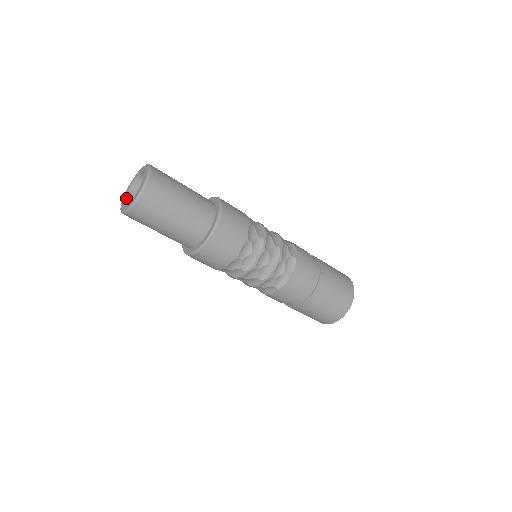
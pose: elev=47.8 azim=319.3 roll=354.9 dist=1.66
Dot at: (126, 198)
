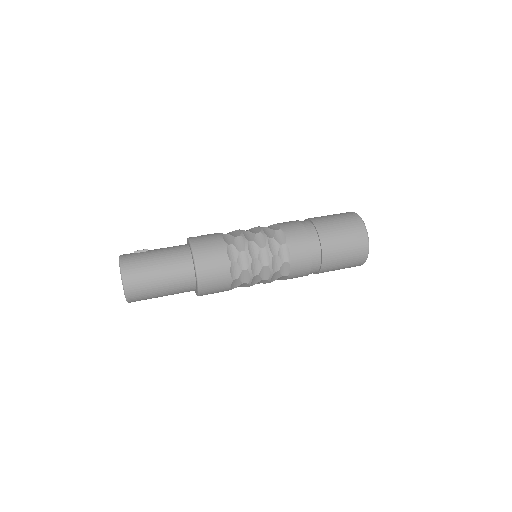
Dot at: occluded
